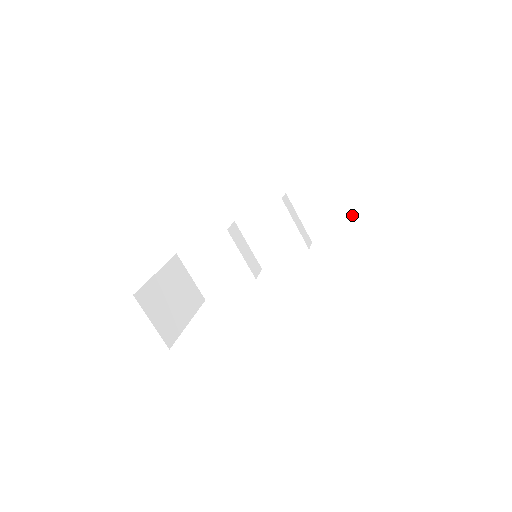
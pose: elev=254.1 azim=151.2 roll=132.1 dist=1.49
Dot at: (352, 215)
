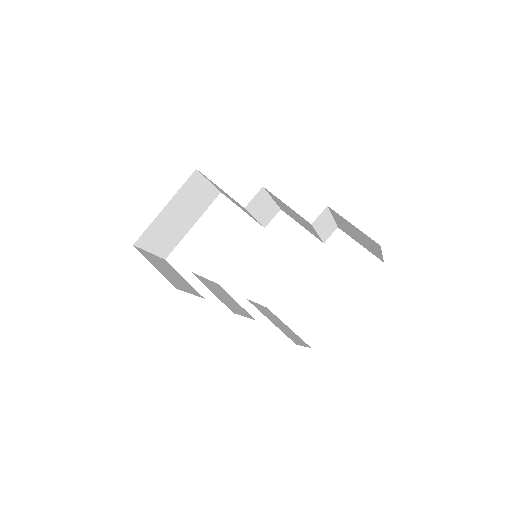
Dot at: (380, 257)
